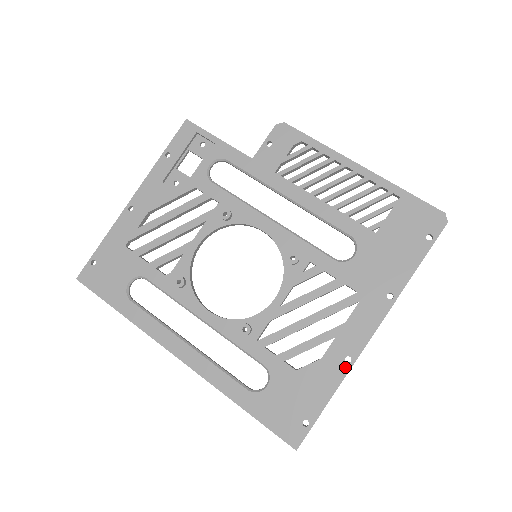
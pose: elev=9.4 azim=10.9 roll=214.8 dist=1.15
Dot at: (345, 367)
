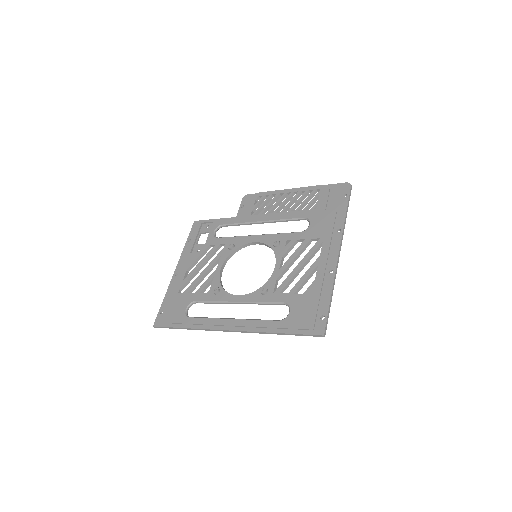
Dot at: (331, 276)
